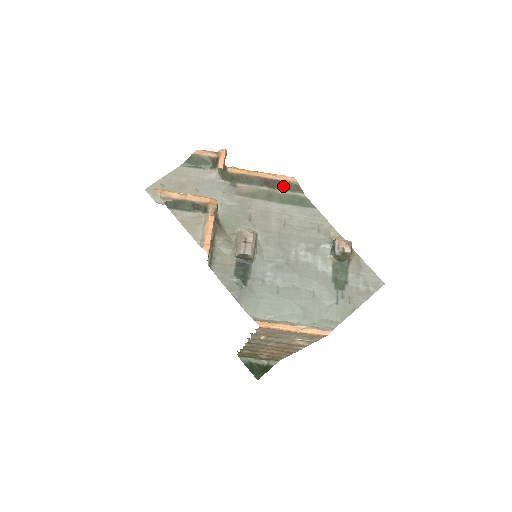
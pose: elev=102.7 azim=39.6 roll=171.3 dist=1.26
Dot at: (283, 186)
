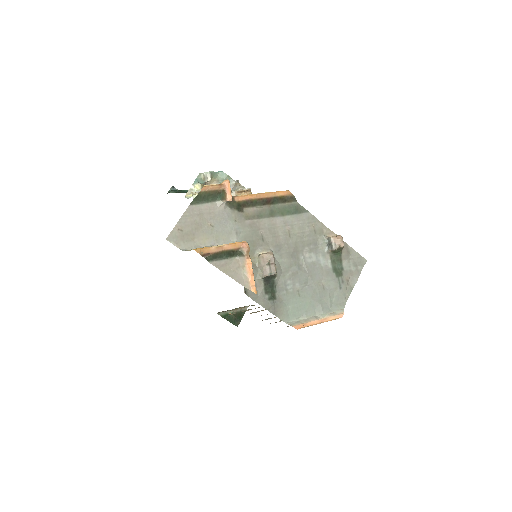
Dot at: (281, 200)
